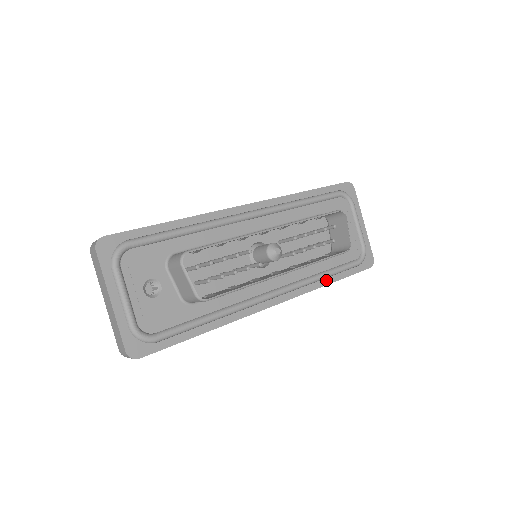
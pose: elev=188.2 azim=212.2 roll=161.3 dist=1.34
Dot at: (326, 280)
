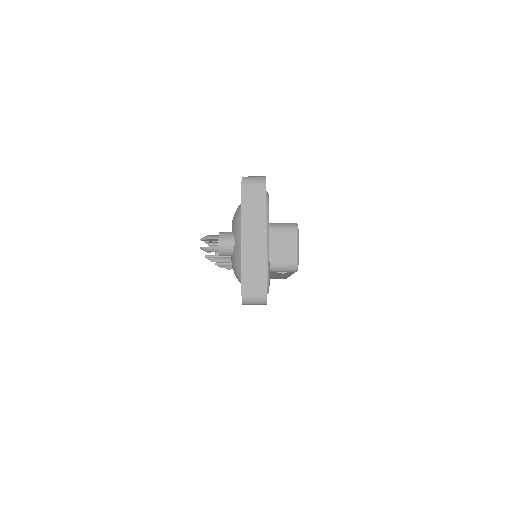
Dot at: occluded
